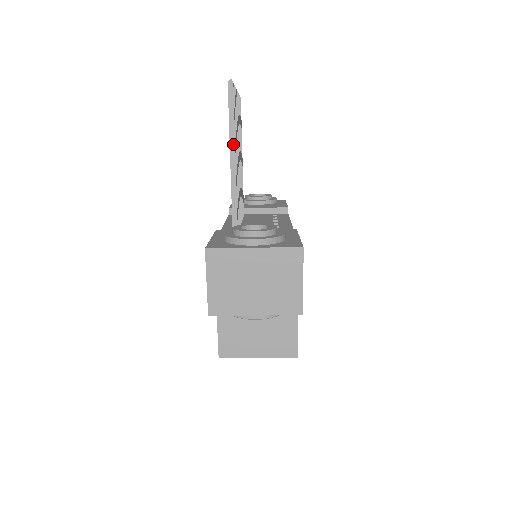
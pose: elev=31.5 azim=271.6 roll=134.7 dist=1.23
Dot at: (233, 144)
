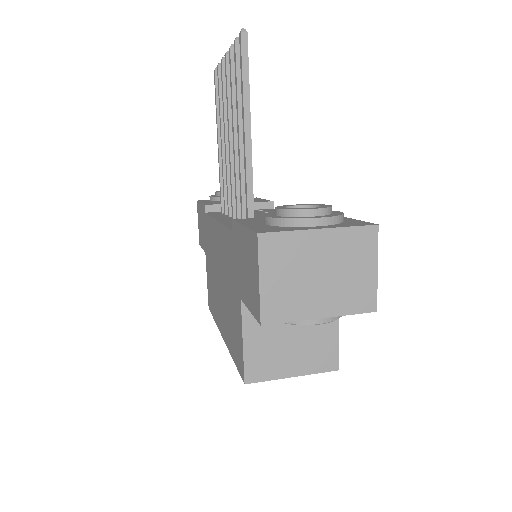
Dot at: (248, 110)
